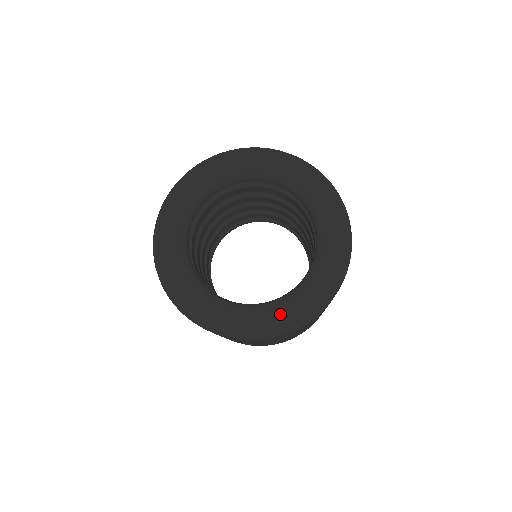
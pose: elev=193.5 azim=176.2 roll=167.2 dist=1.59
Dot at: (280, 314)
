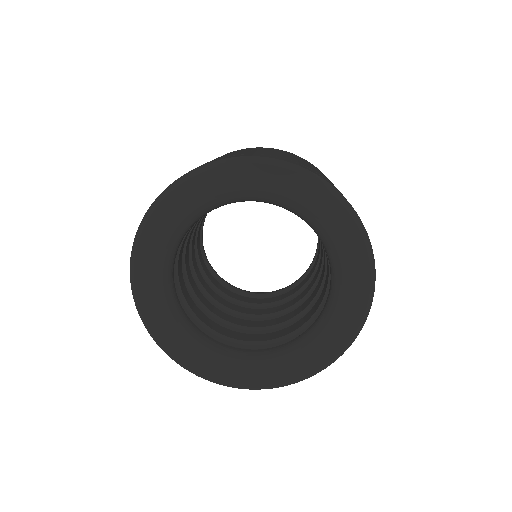
Dot at: (330, 340)
